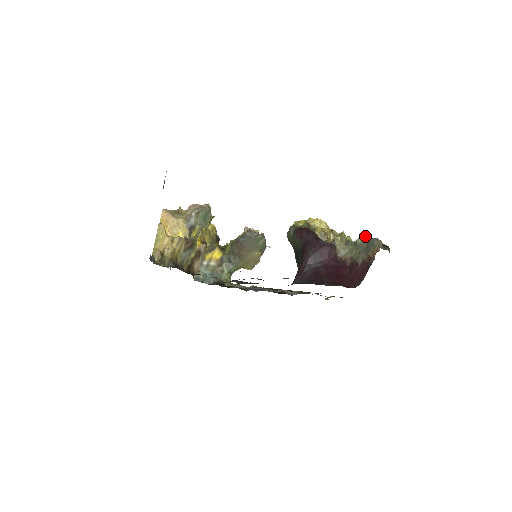
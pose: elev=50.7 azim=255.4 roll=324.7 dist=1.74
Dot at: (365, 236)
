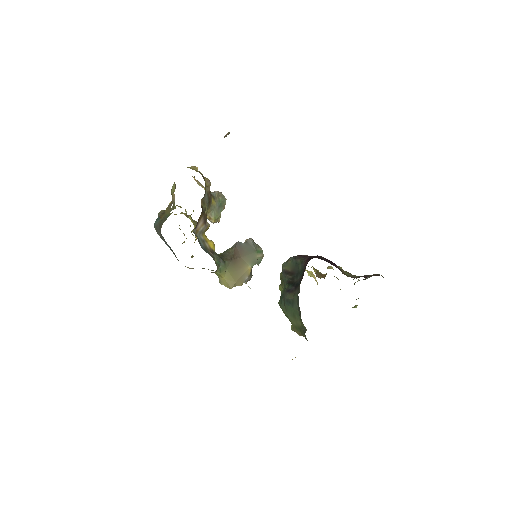
Dot at: occluded
